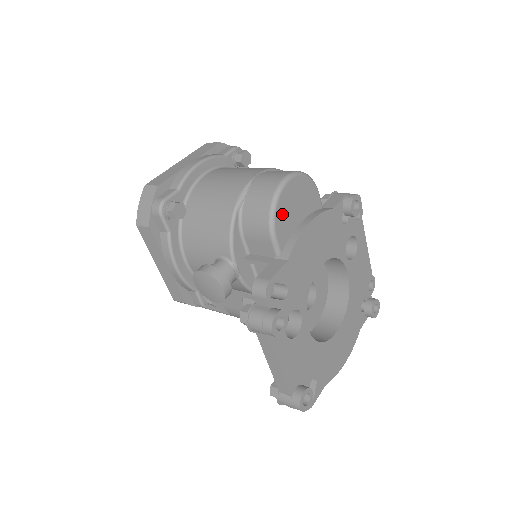
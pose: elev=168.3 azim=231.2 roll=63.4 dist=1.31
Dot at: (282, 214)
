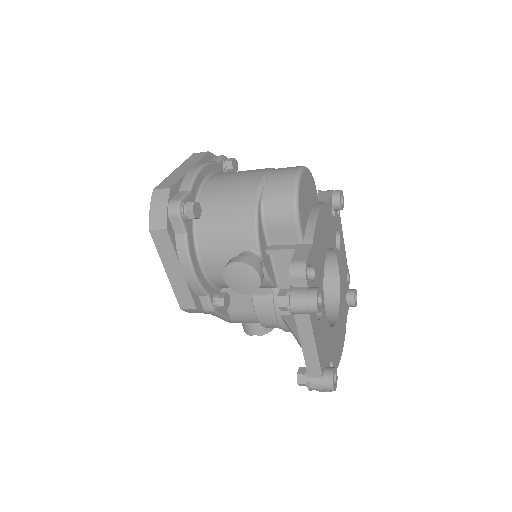
Dot at: (301, 202)
